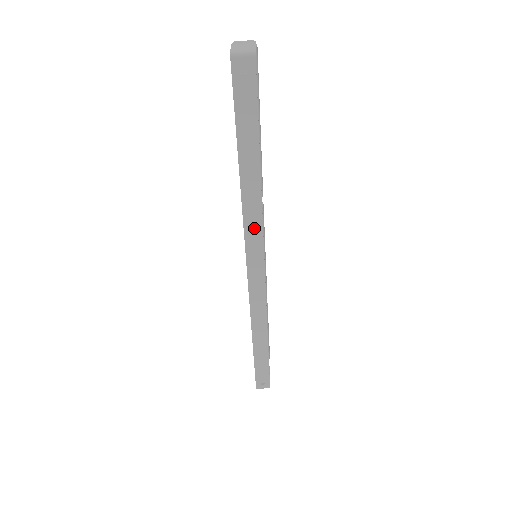
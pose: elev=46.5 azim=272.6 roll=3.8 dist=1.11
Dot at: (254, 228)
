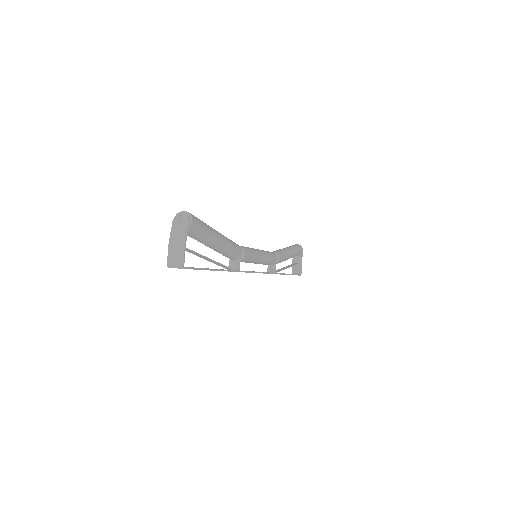
Dot at: occluded
